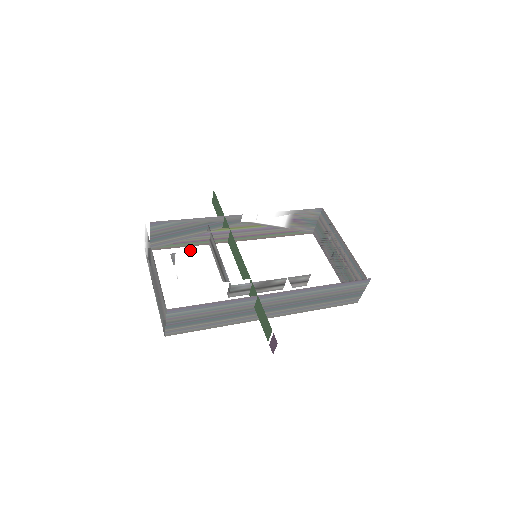
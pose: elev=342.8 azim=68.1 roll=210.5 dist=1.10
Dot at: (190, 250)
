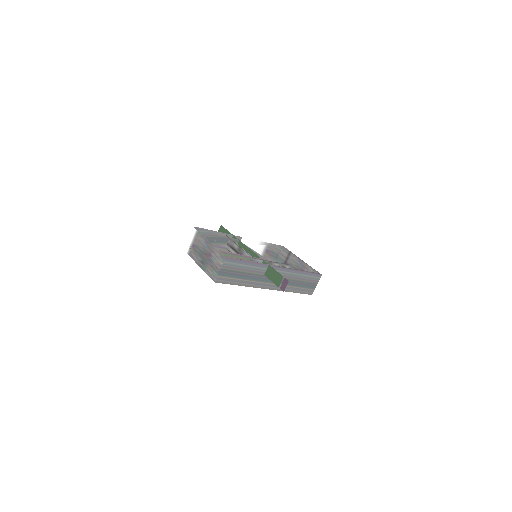
Dot at: (223, 241)
